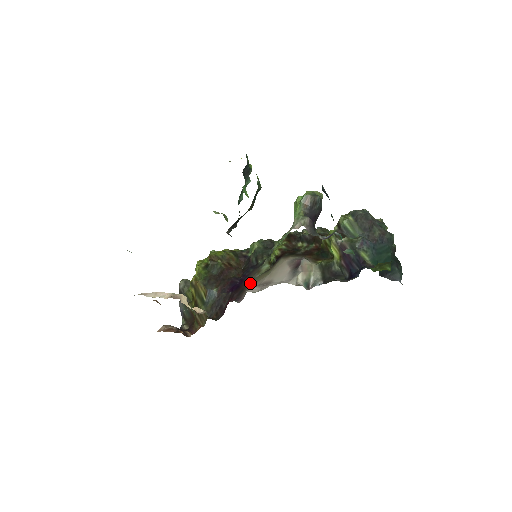
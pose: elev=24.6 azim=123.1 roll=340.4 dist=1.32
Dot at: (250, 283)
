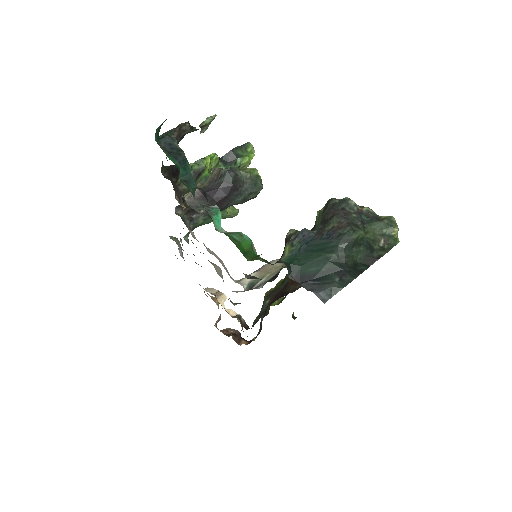
Dot at: occluded
